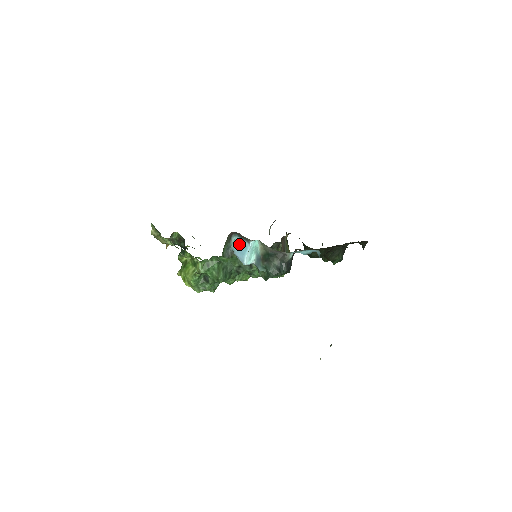
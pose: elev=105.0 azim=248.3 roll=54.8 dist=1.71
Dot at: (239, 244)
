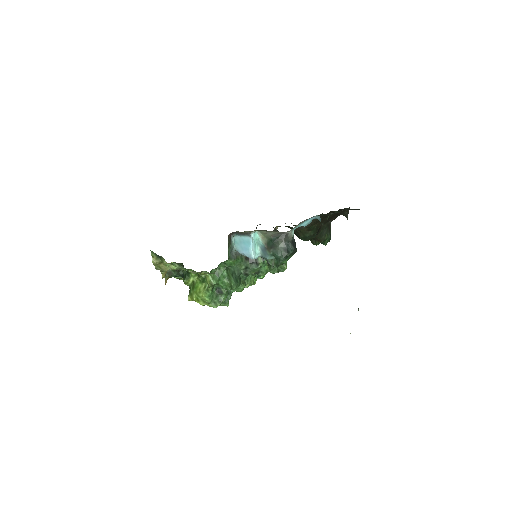
Dot at: (241, 242)
